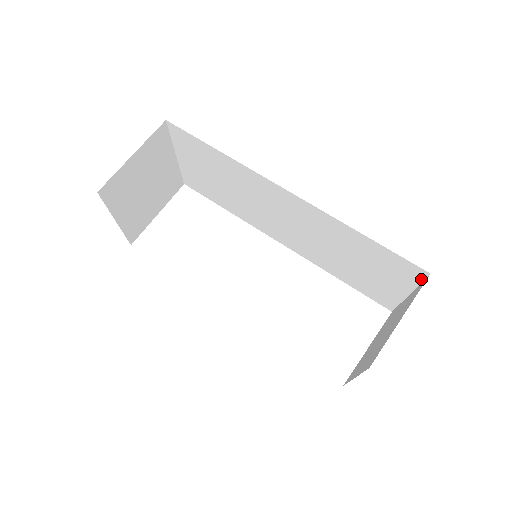
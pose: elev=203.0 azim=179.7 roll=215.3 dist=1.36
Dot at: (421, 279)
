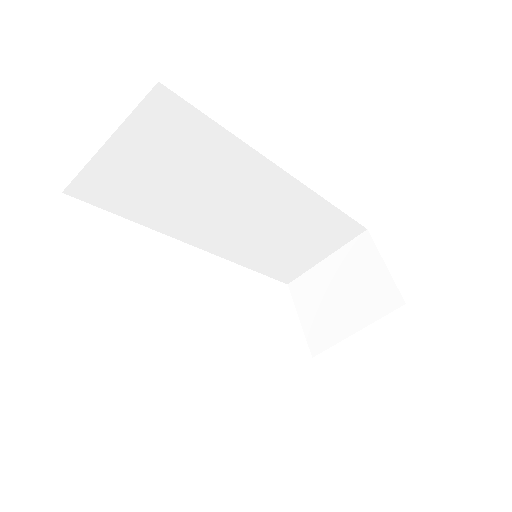
Dot at: (353, 237)
